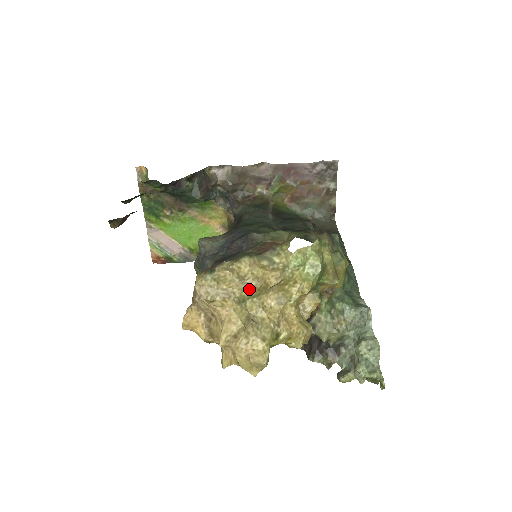
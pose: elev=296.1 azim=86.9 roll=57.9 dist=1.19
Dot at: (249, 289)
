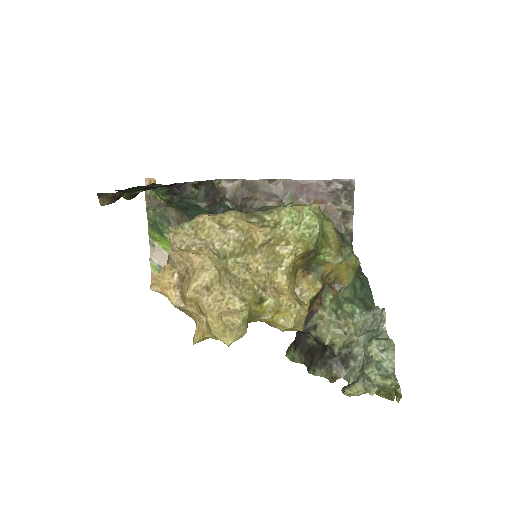
Dot at: (231, 242)
